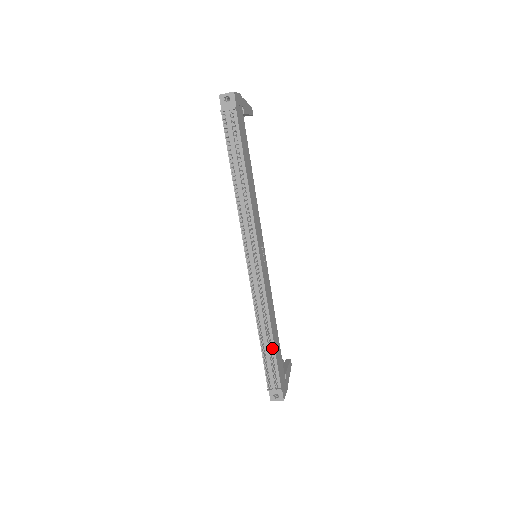
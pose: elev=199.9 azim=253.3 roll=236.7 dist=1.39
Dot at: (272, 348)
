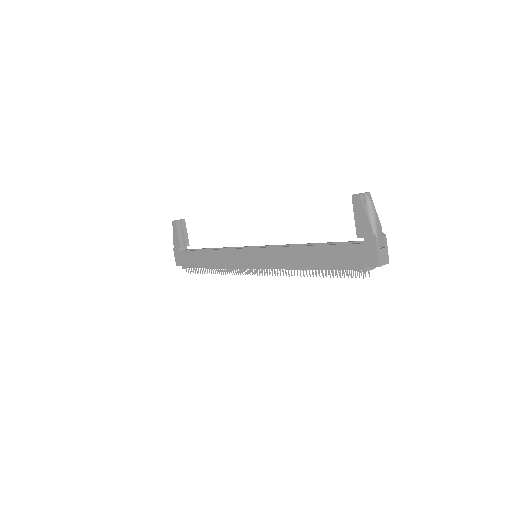
Dot at: occluded
